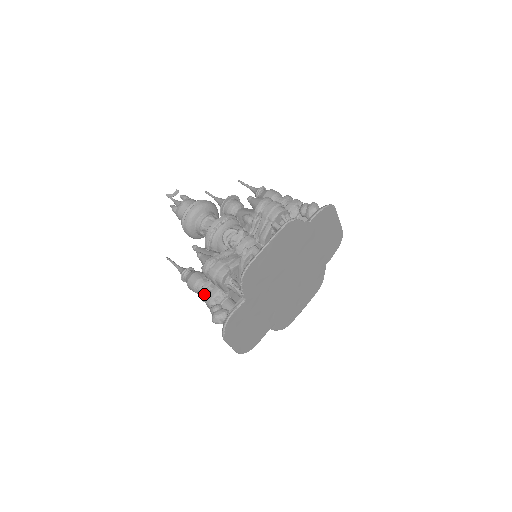
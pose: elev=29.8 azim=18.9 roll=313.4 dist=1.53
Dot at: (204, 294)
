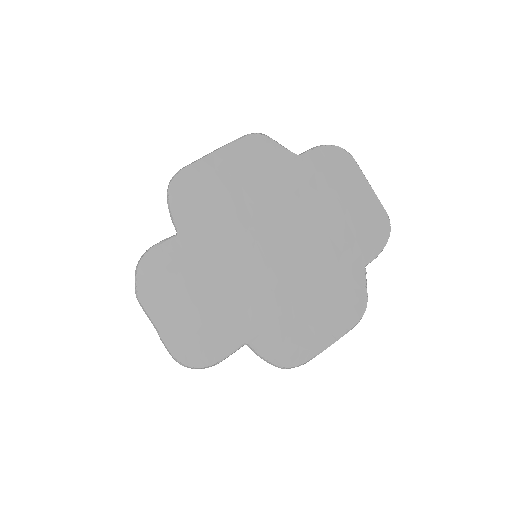
Dot at: occluded
